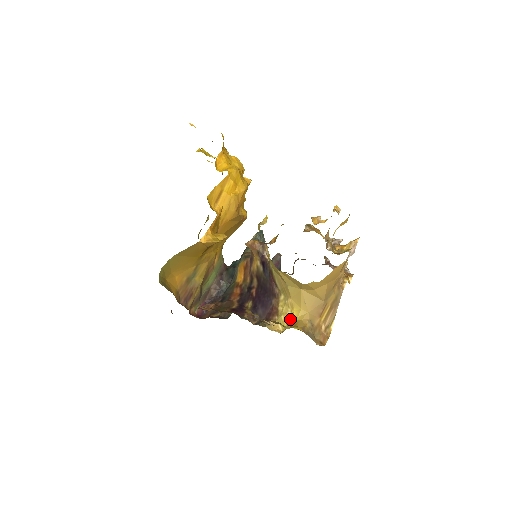
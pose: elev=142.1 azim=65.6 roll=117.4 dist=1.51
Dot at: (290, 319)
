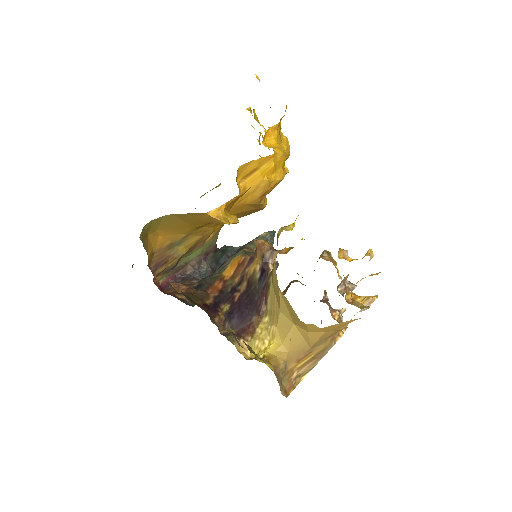
Dot at: (265, 349)
